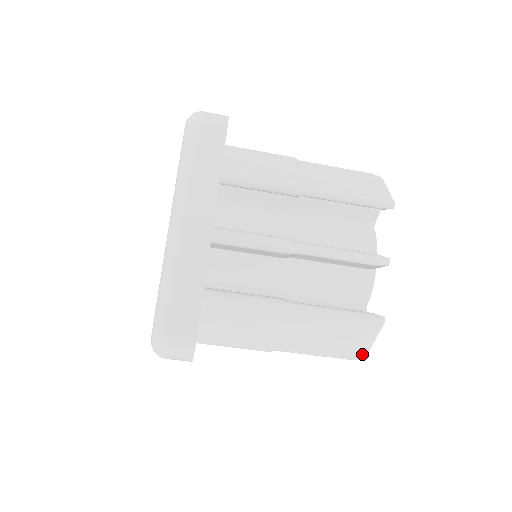
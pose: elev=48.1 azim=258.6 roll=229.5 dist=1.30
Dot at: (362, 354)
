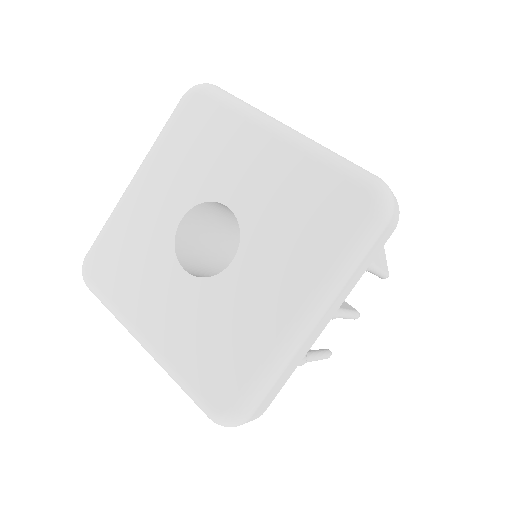
Dot at: occluded
